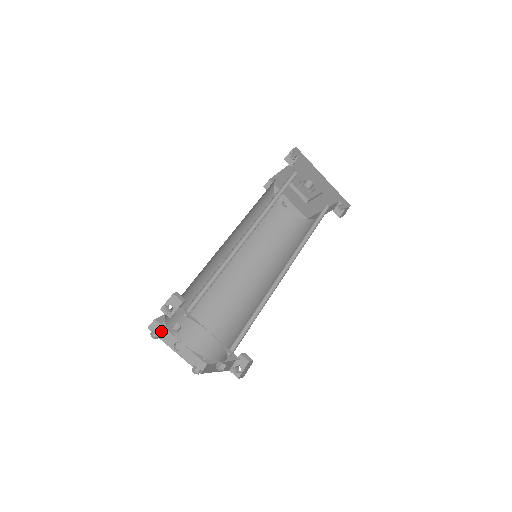
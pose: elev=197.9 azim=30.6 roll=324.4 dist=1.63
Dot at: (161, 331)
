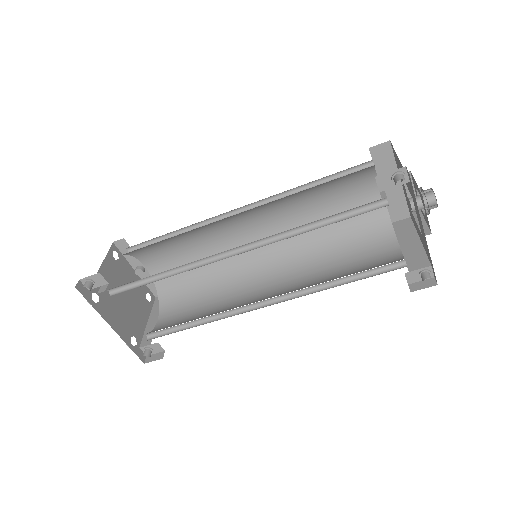
Dot at: (127, 250)
